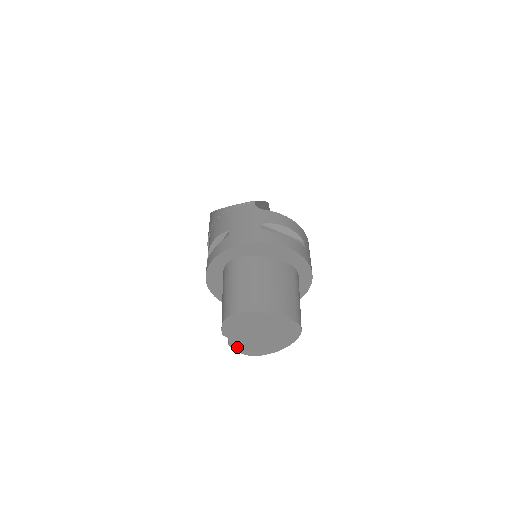
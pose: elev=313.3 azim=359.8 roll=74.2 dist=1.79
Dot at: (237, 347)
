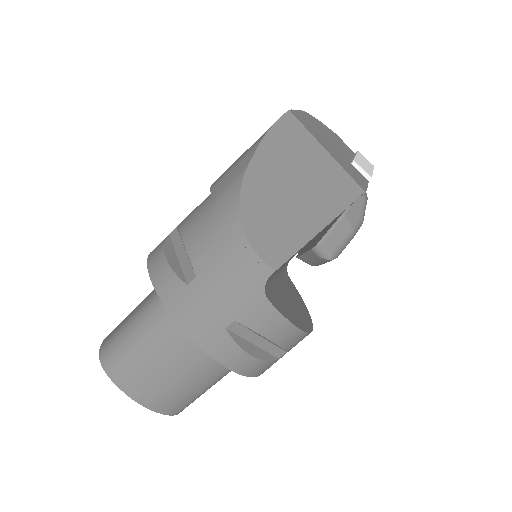
Dot at: occluded
